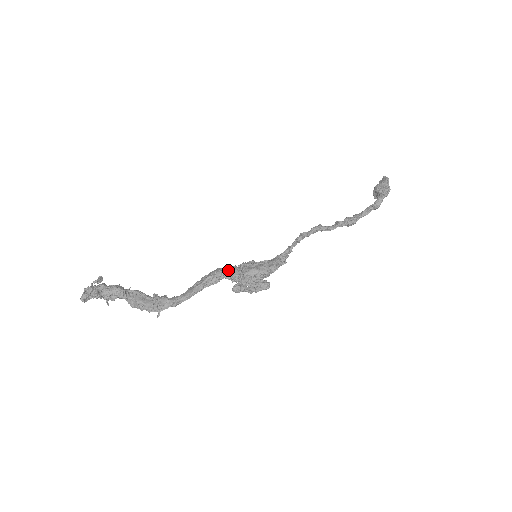
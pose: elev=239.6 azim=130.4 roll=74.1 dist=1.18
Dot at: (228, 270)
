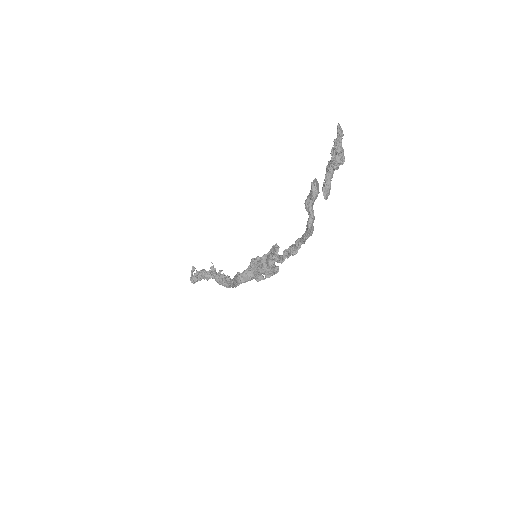
Dot at: (241, 279)
